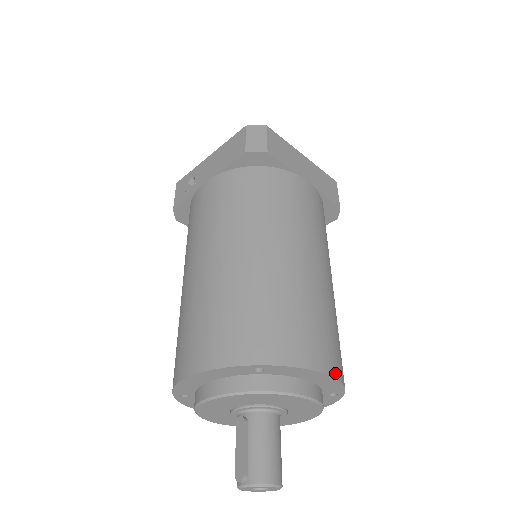
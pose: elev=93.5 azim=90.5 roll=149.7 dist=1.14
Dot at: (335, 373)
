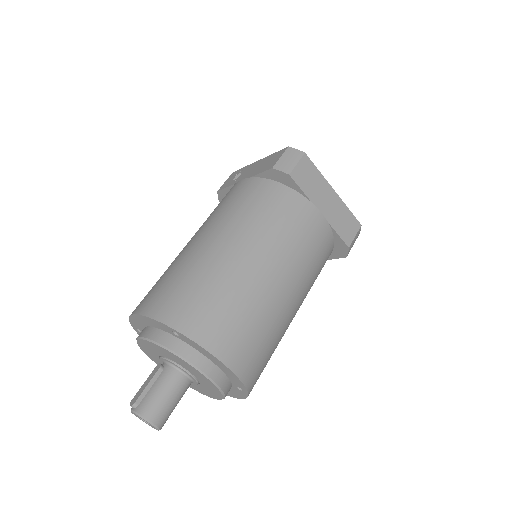
Dot at: (236, 369)
